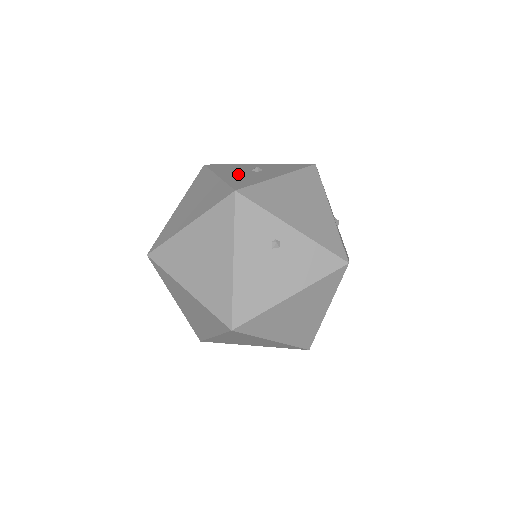
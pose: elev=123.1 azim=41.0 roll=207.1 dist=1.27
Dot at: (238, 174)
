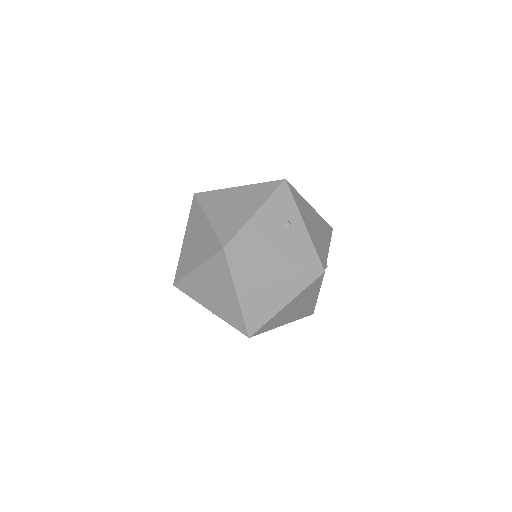
Dot at: occluded
